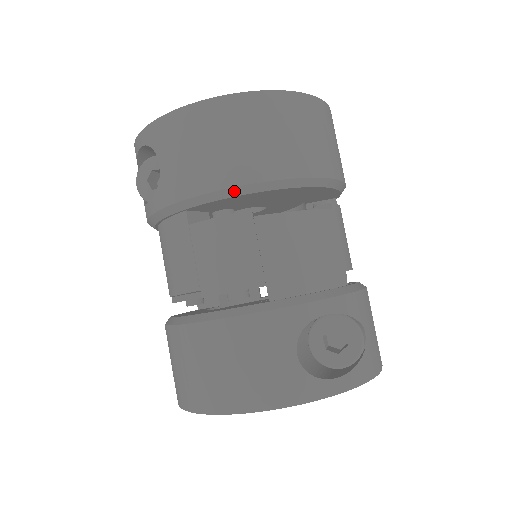
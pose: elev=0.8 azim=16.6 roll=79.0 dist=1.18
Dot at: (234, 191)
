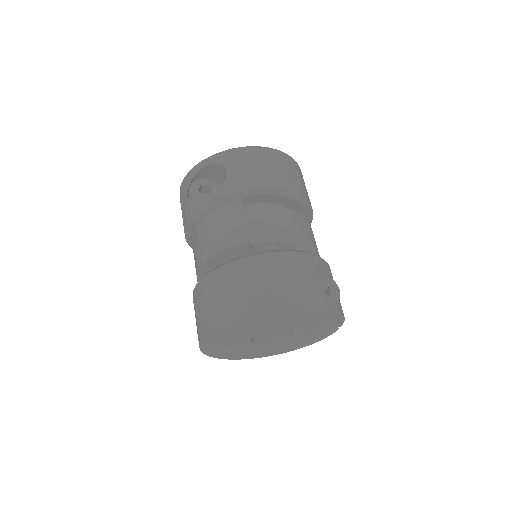
Dot at: (276, 191)
